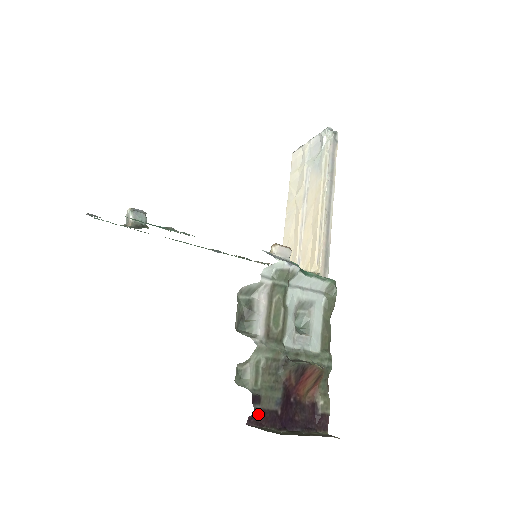
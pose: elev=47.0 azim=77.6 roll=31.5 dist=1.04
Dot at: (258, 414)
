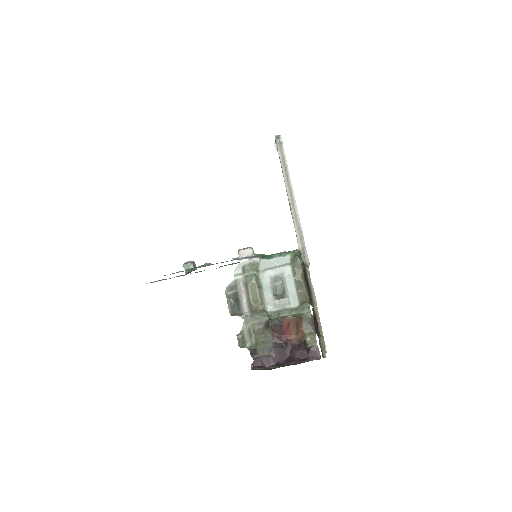
Dot at: (257, 361)
